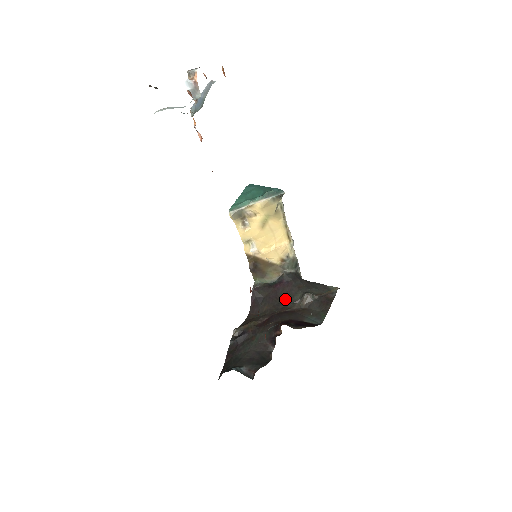
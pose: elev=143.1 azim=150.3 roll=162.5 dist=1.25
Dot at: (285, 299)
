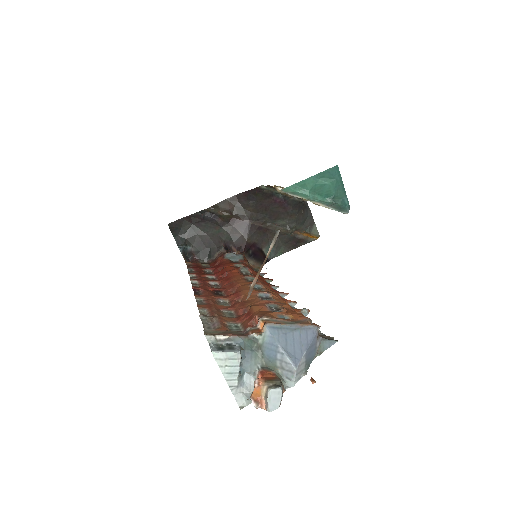
Dot at: (271, 215)
